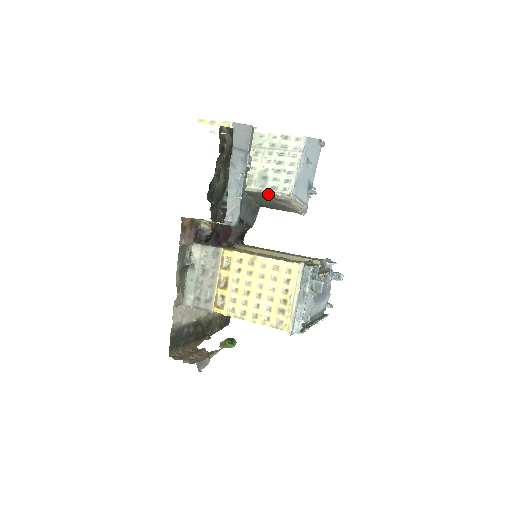
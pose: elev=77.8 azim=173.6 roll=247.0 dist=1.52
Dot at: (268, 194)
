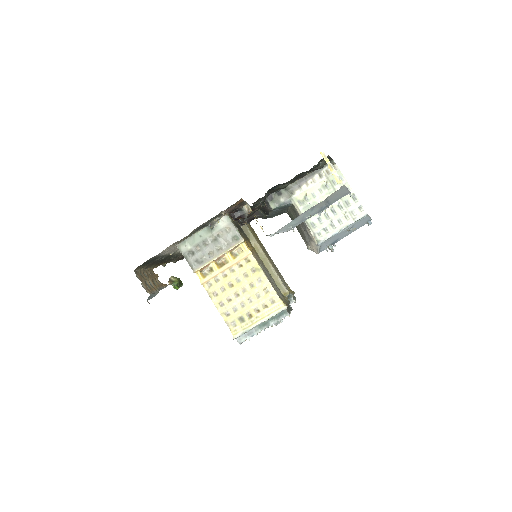
Dot at: (305, 224)
